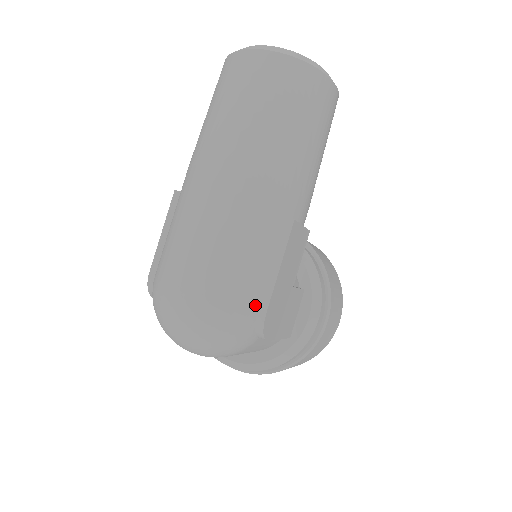
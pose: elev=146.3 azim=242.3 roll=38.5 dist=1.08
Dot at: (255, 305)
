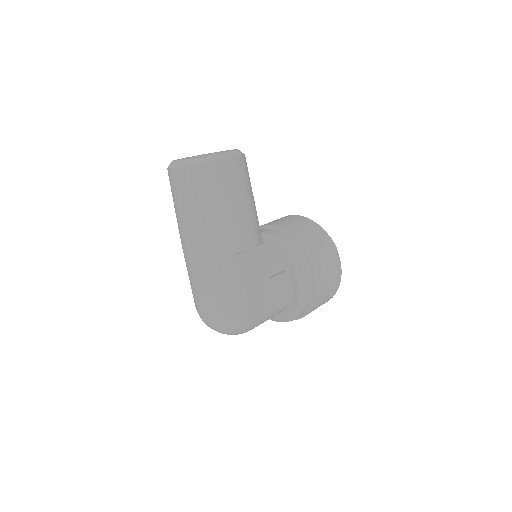
Dot at: (242, 306)
